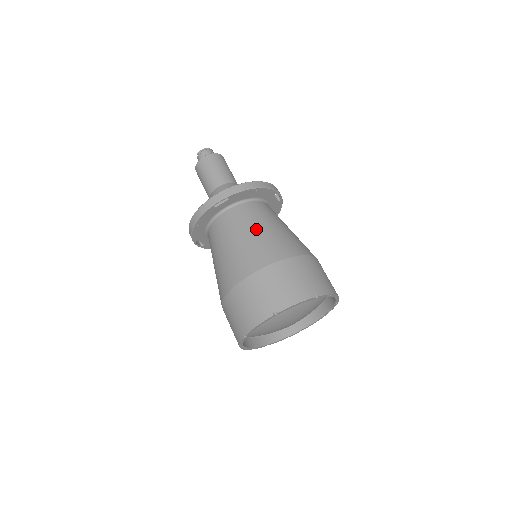
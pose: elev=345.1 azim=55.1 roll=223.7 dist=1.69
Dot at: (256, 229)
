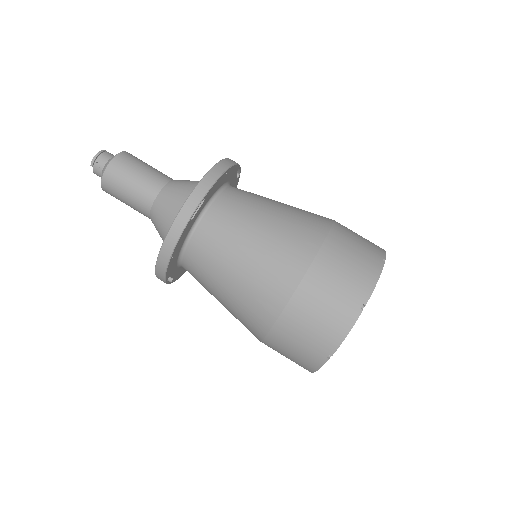
Dot at: (262, 221)
